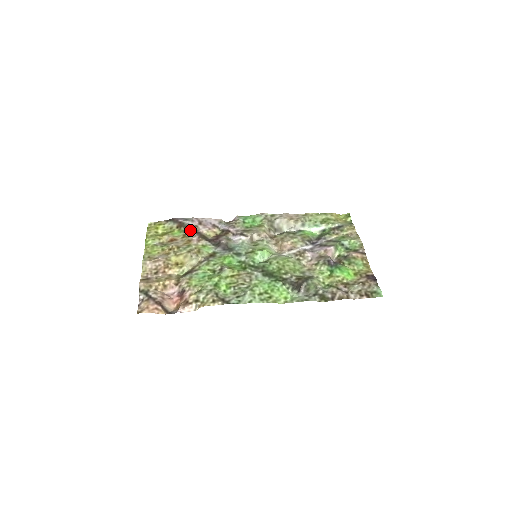
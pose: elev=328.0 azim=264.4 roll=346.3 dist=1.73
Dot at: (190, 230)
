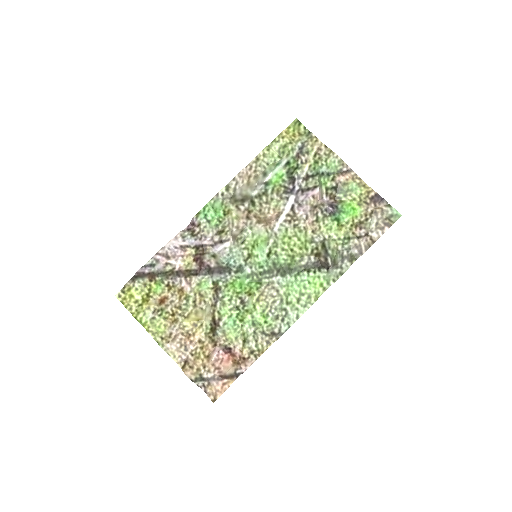
Dot at: (168, 276)
